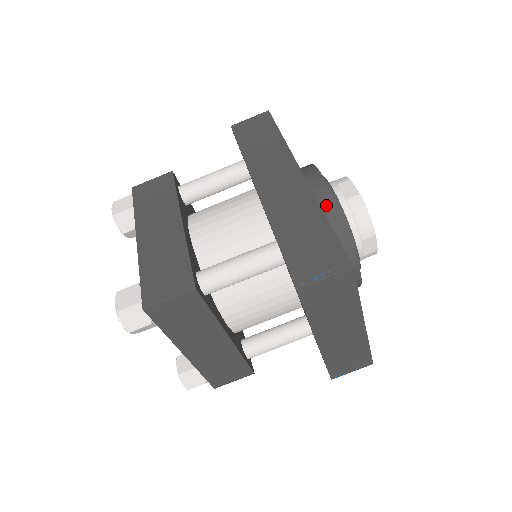
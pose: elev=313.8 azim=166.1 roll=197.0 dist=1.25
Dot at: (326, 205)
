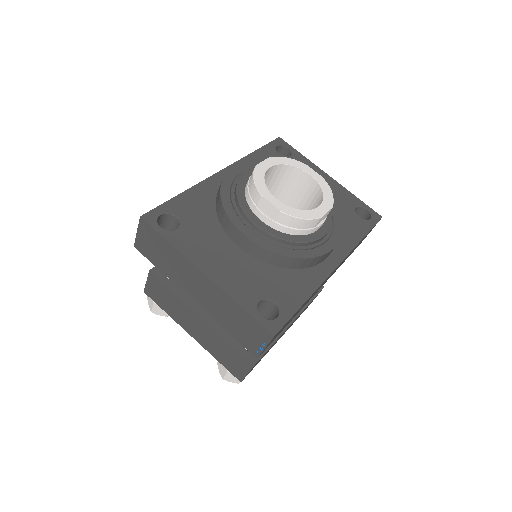
Dot at: occluded
